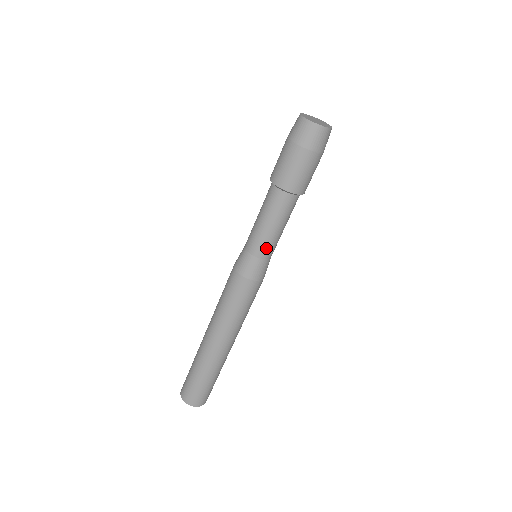
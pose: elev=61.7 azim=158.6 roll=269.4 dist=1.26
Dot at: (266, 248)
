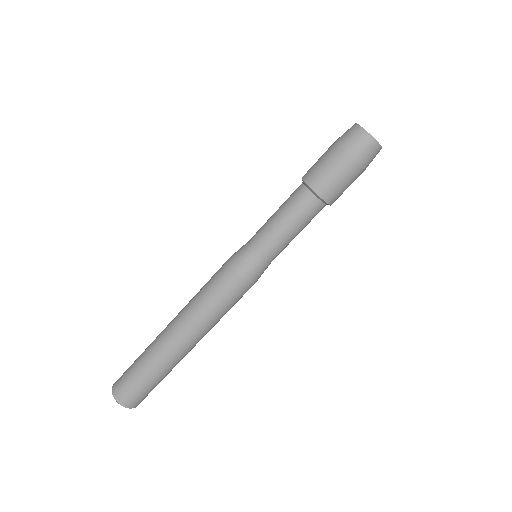
Dot at: (265, 243)
